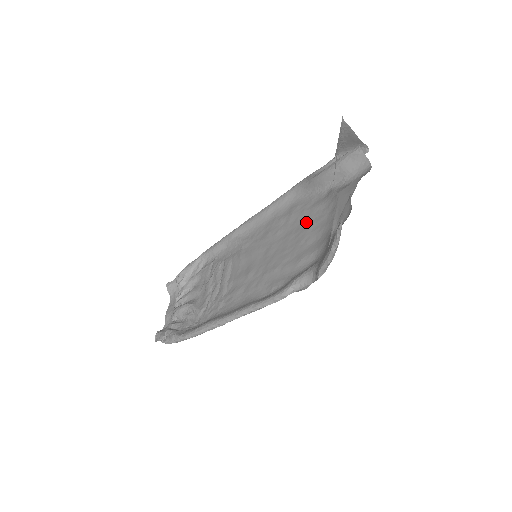
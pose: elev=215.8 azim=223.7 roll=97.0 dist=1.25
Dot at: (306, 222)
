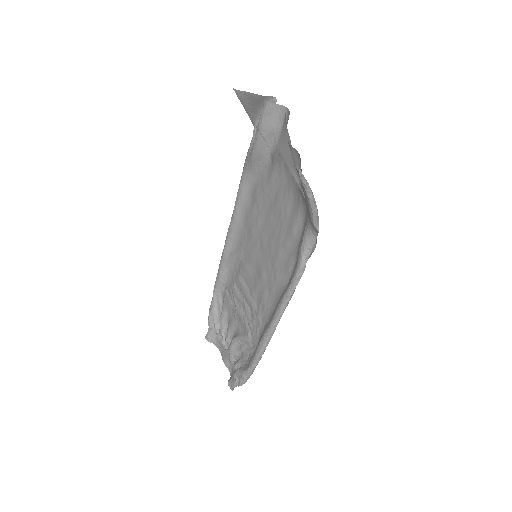
Dot at: (273, 196)
